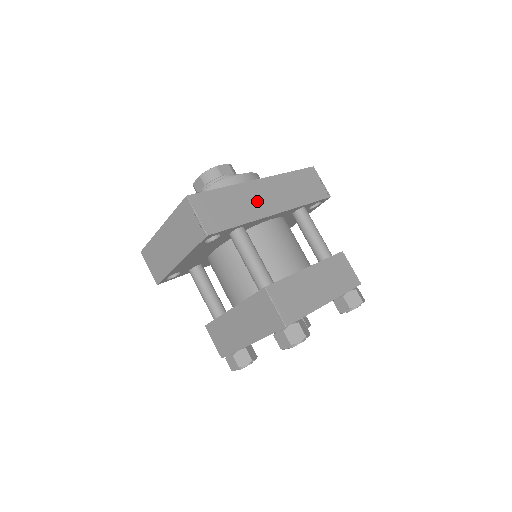
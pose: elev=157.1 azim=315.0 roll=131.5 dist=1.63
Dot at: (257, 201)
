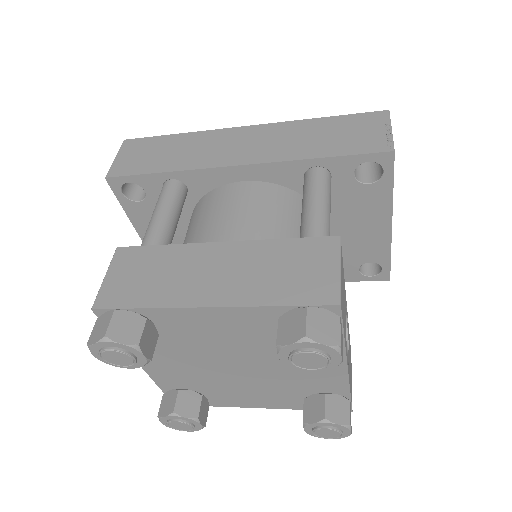
Dot at: (217, 149)
